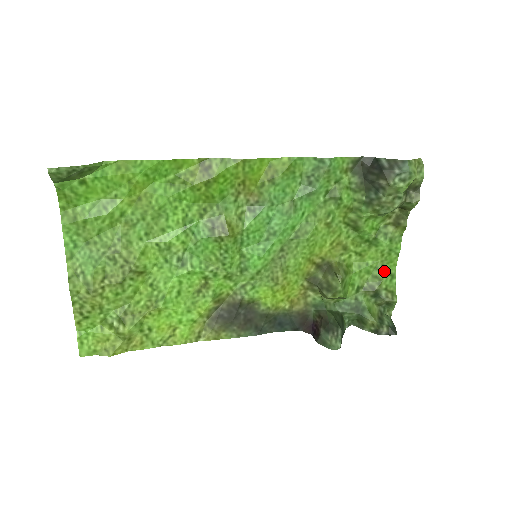
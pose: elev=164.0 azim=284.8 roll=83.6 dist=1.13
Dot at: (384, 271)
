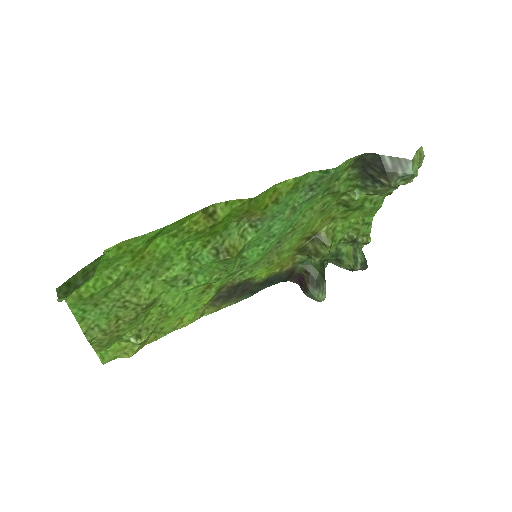
Dot at: (363, 223)
